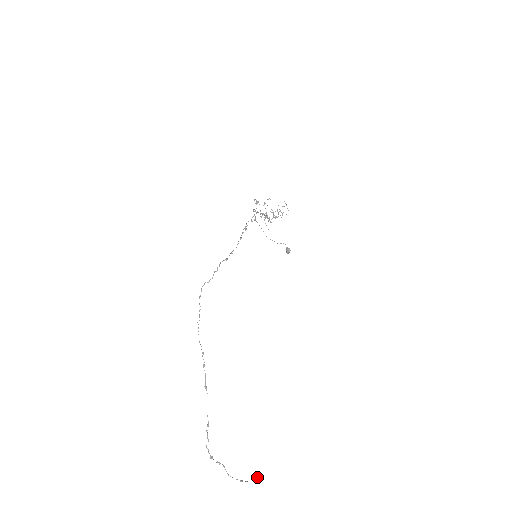
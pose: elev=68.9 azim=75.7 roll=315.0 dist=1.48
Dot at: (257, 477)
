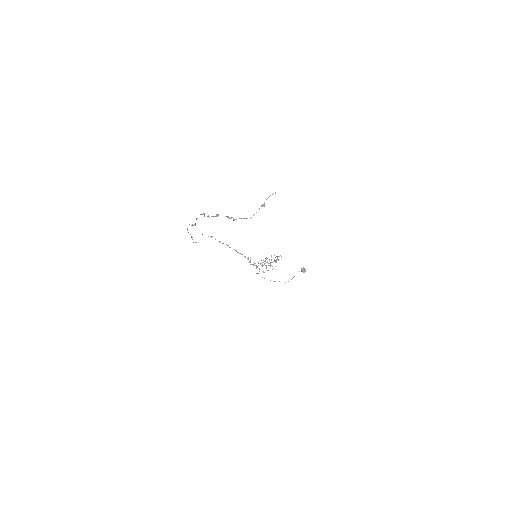
Dot at: (275, 193)
